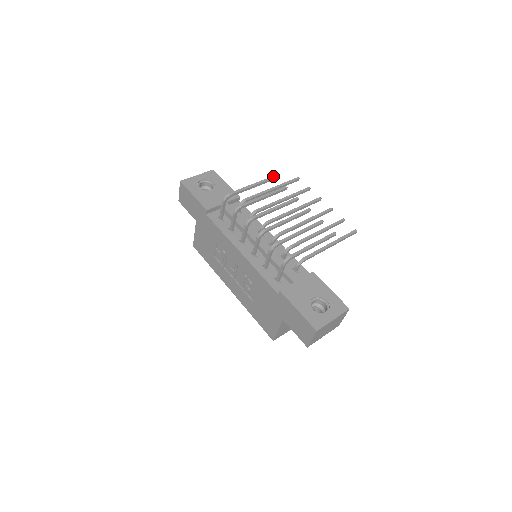
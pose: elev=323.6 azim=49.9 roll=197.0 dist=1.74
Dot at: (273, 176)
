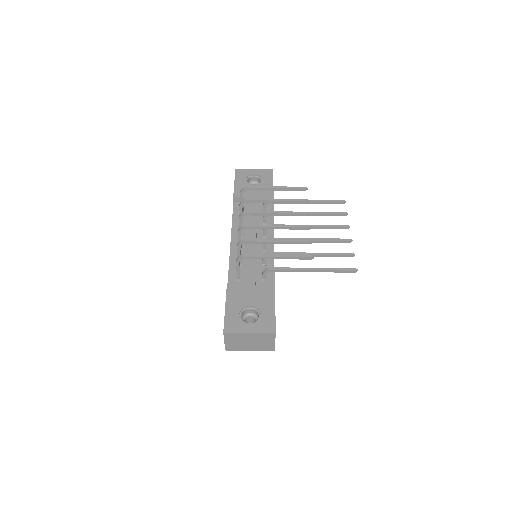
Dot at: (304, 187)
